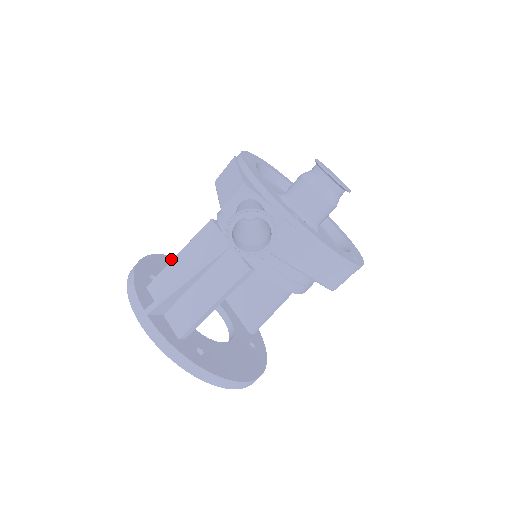
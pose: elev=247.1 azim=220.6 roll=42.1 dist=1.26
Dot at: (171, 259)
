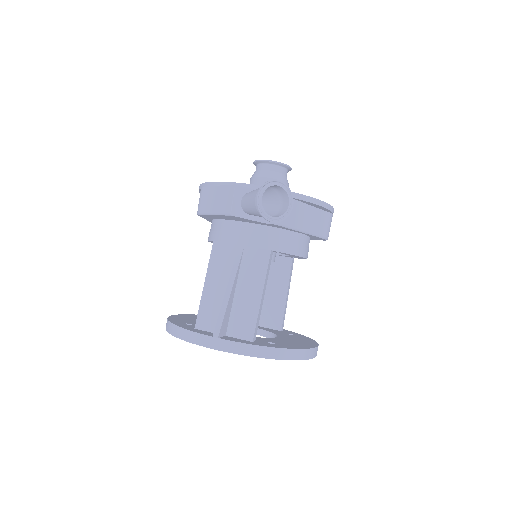
Dot at: occluded
